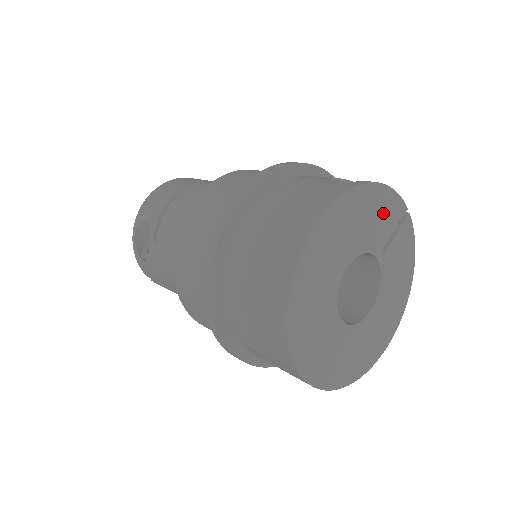
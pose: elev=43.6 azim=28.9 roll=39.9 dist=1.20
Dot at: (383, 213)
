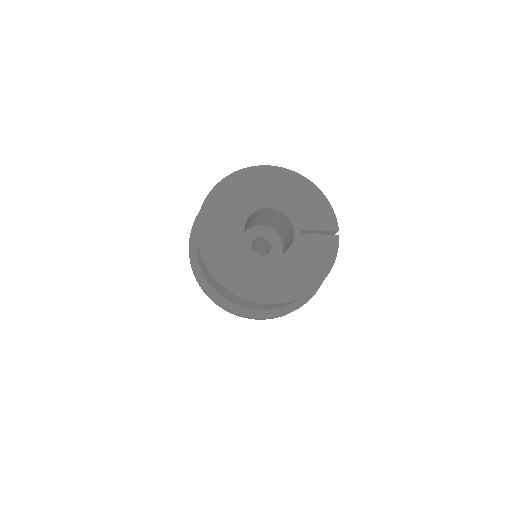
Dot at: (315, 210)
